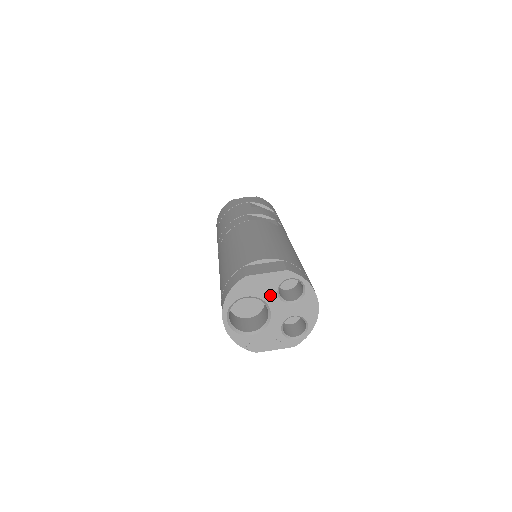
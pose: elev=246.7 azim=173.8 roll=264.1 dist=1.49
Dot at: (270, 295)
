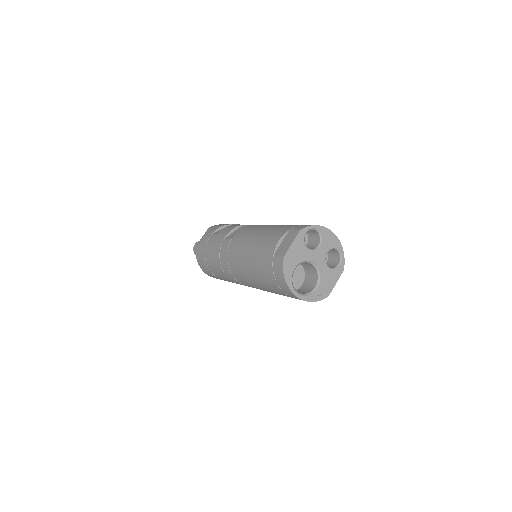
Dot at: (305, 254)
